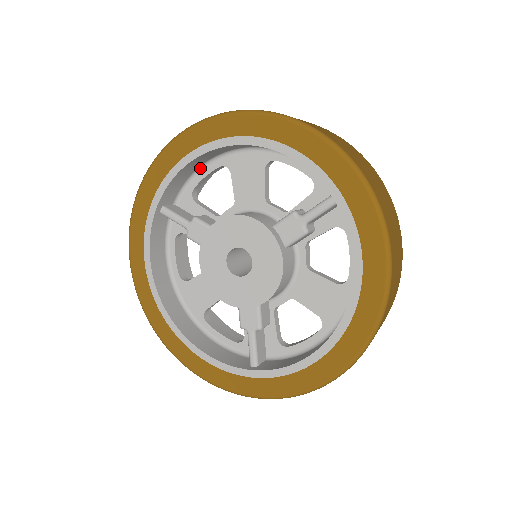
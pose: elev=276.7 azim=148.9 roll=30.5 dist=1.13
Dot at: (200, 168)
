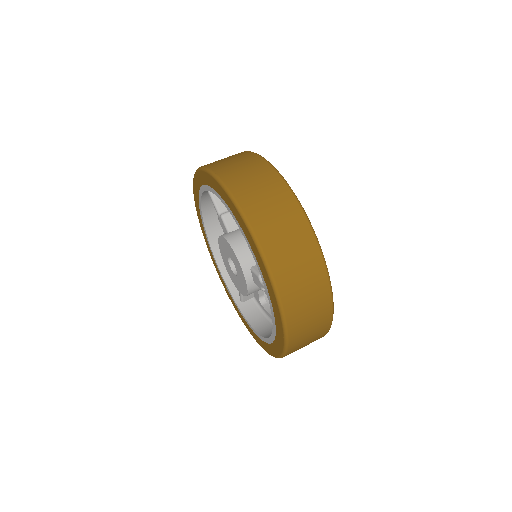
Dot at: occluded
